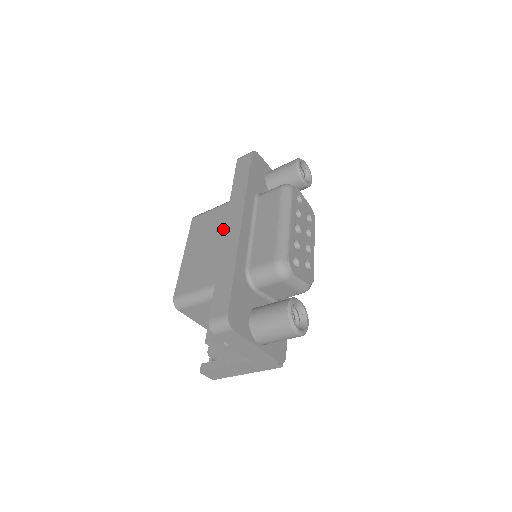
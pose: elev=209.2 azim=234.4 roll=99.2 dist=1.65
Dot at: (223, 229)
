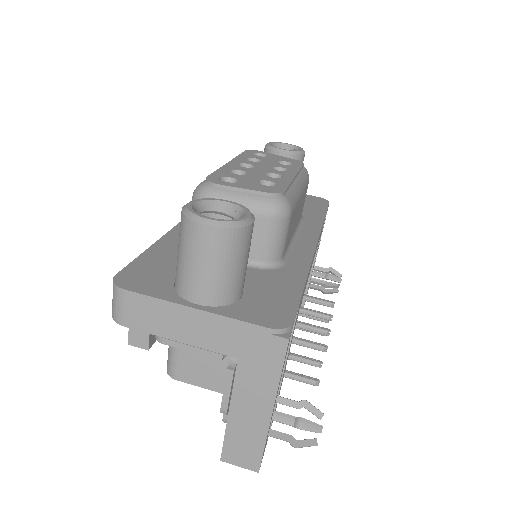
Dot at: occluded
